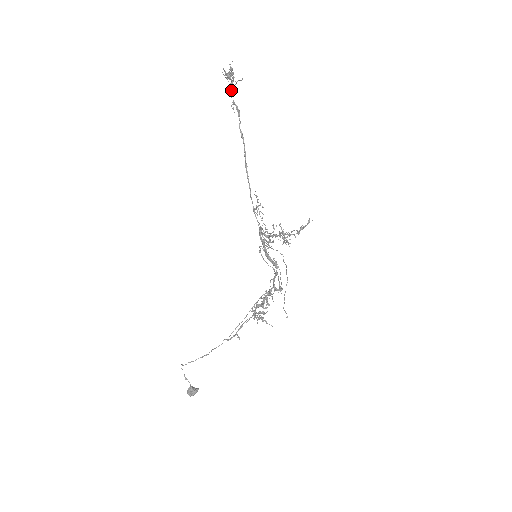
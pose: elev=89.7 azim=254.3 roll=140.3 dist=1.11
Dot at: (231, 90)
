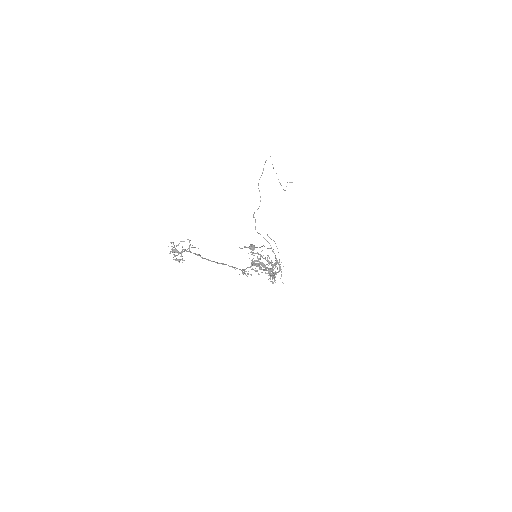
Dot at: occluded
